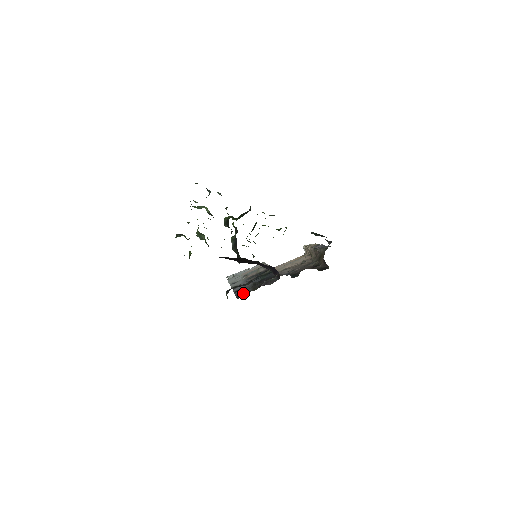
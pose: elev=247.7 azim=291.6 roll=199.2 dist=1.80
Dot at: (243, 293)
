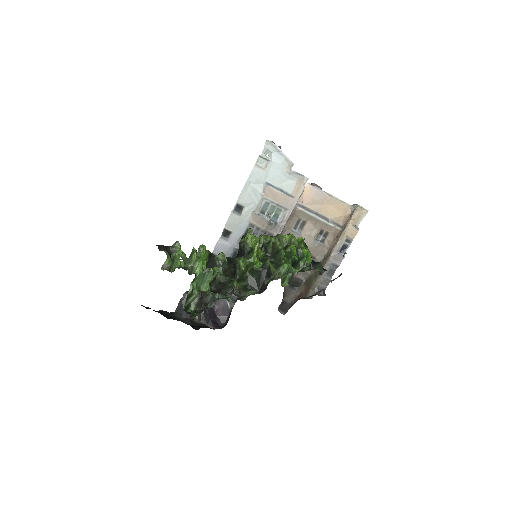
Dot at: occluded
